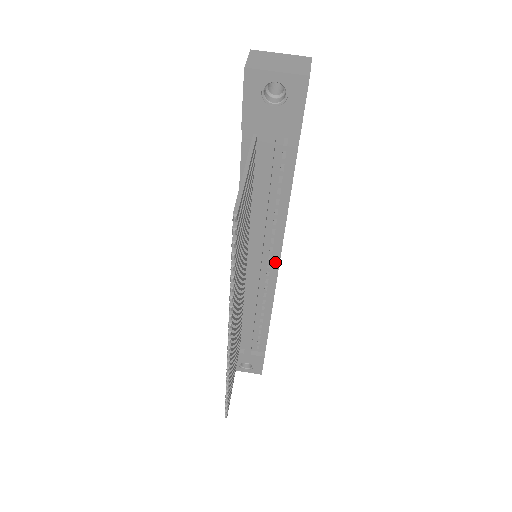
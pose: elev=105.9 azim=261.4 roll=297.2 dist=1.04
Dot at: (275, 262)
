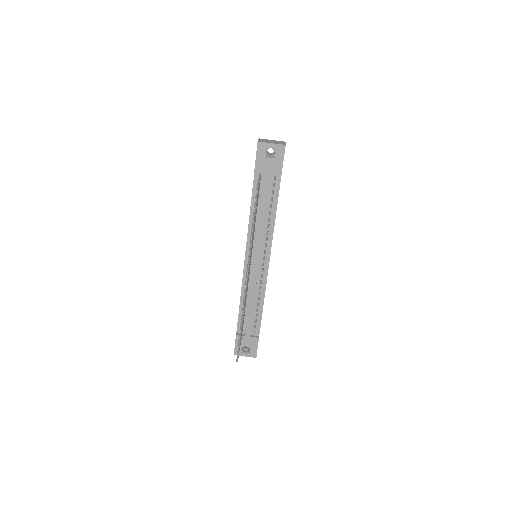
Dot at: (268, 255)
